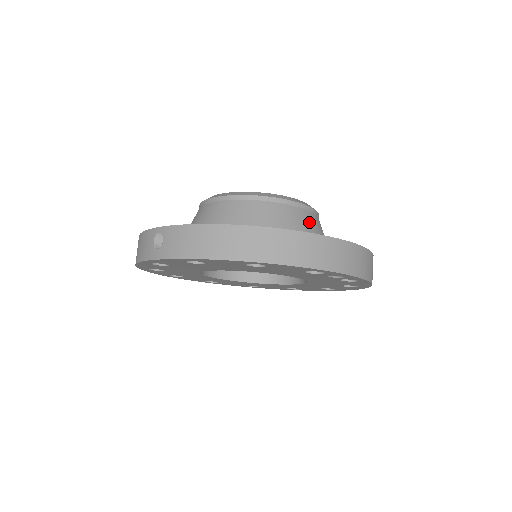
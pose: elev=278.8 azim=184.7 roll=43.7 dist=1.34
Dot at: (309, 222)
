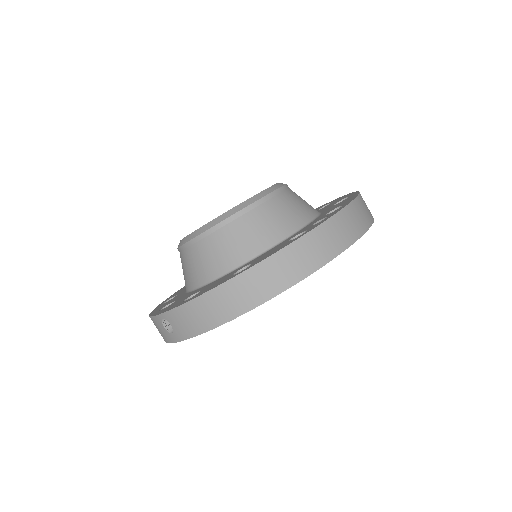
Dot at: (281, 209)
